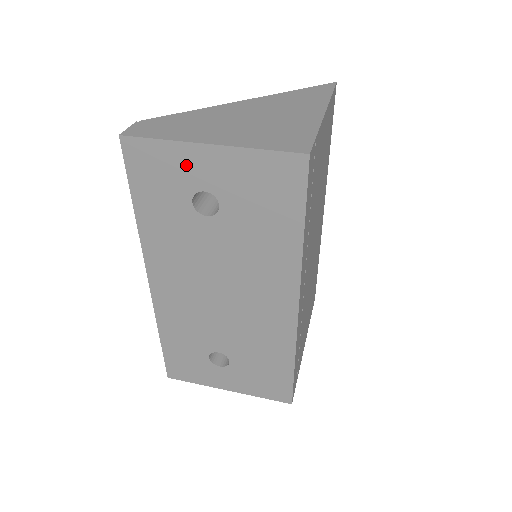
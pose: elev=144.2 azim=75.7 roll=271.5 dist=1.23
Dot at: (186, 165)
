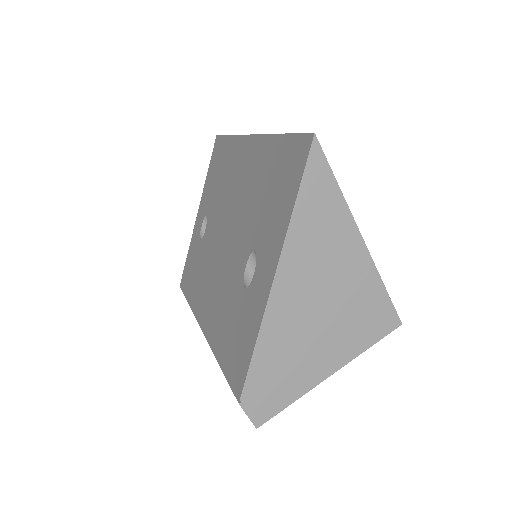
Dot at: occluded
